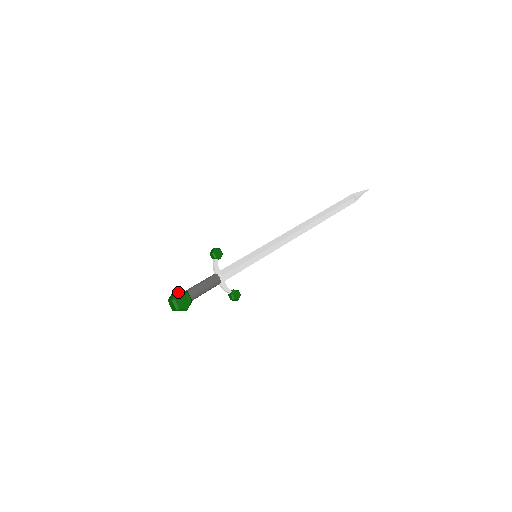
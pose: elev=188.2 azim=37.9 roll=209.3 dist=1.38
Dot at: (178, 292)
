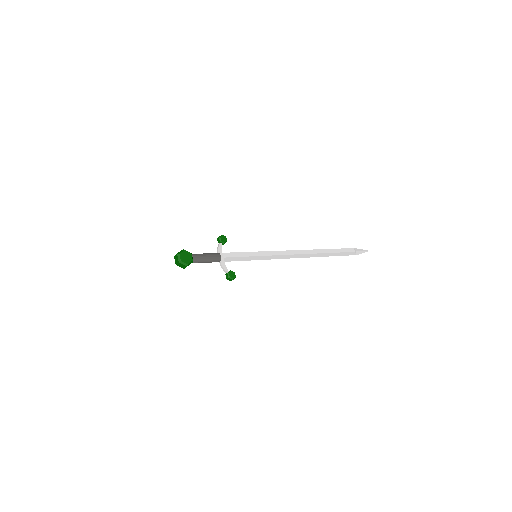
Dot at: (183, 250)
